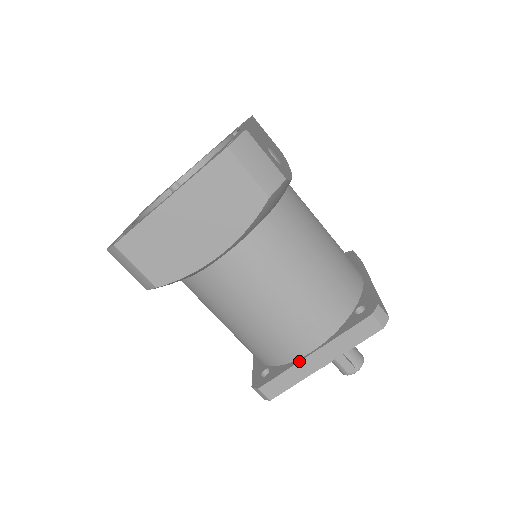
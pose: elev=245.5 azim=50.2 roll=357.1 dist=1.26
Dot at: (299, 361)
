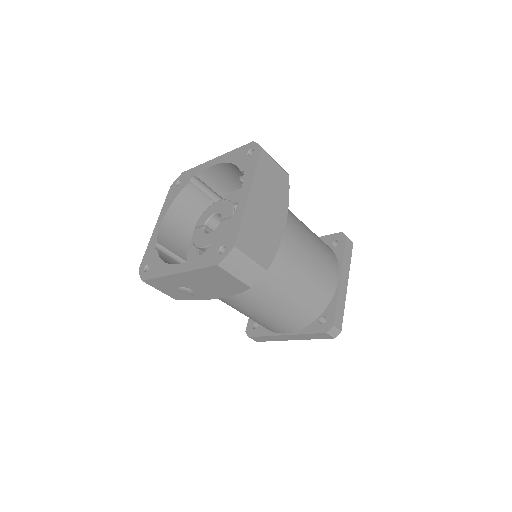
Dot at: (338, 289)
